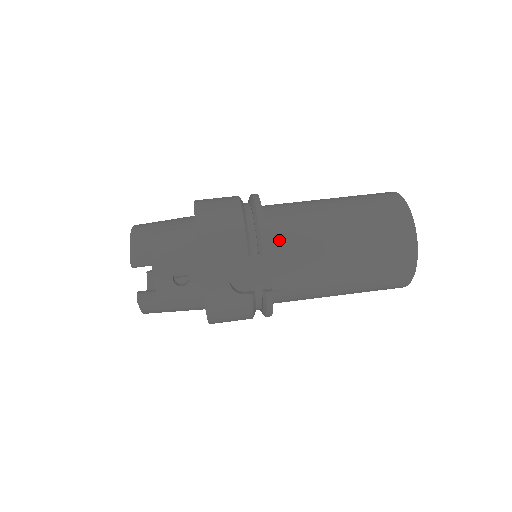
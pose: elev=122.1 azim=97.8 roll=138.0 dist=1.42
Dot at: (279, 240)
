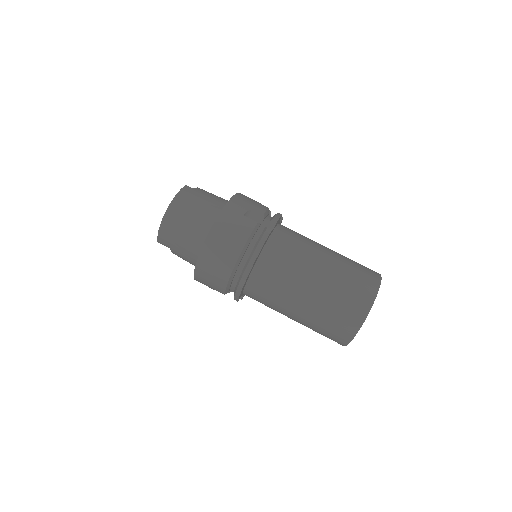
Dot at: (252, 295)
